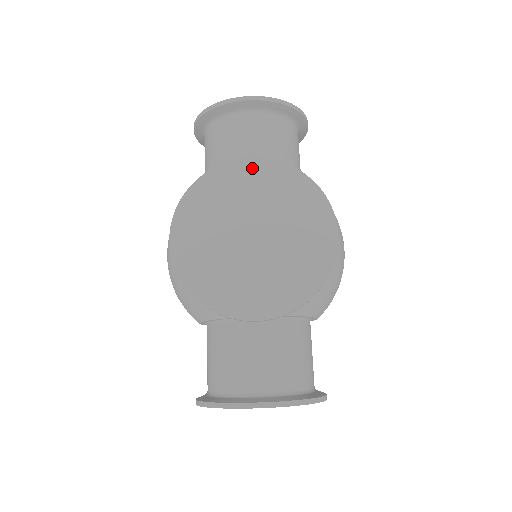
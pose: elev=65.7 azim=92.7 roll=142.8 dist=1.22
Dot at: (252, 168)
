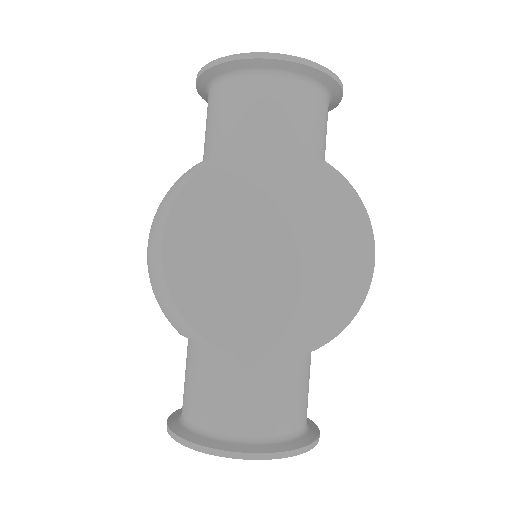
Dot at: (281, 160)
